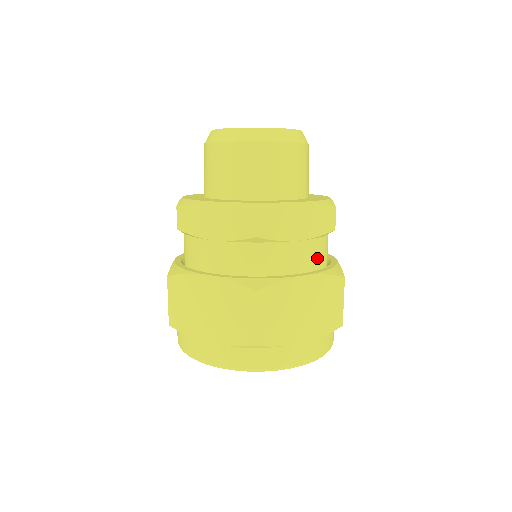
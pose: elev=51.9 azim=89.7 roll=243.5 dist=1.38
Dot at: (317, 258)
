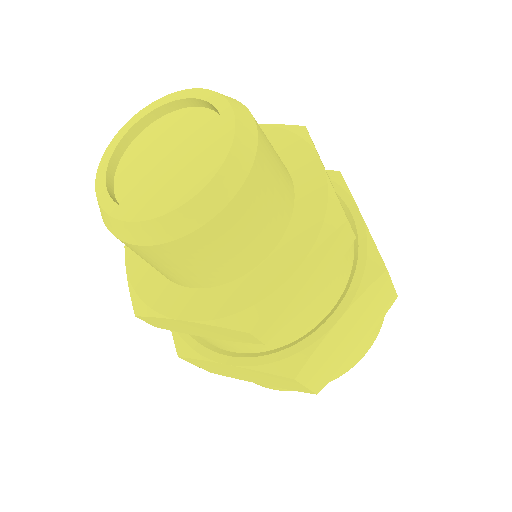
Dot at: (343, 271)
